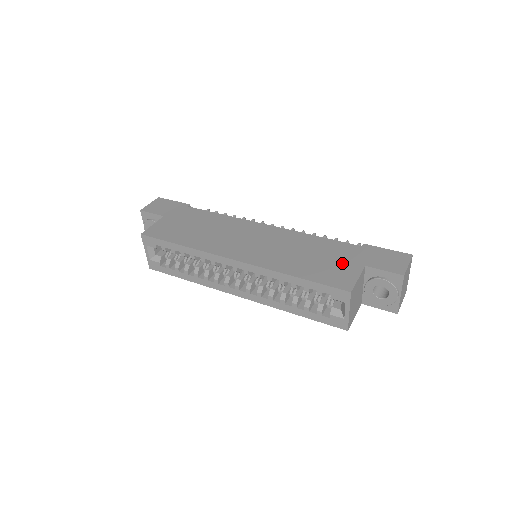
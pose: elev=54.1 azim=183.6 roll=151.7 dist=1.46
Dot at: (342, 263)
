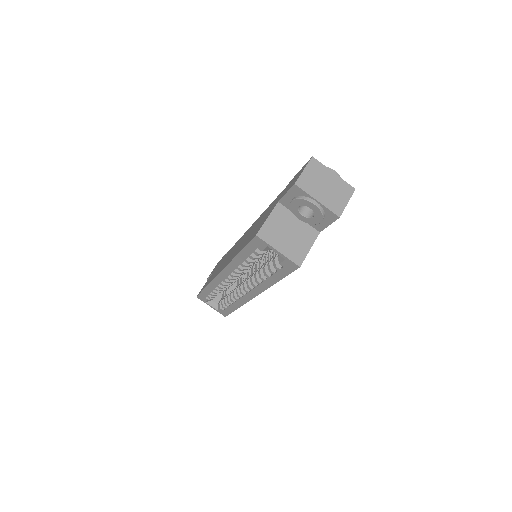
Dot at: (267, 214)
